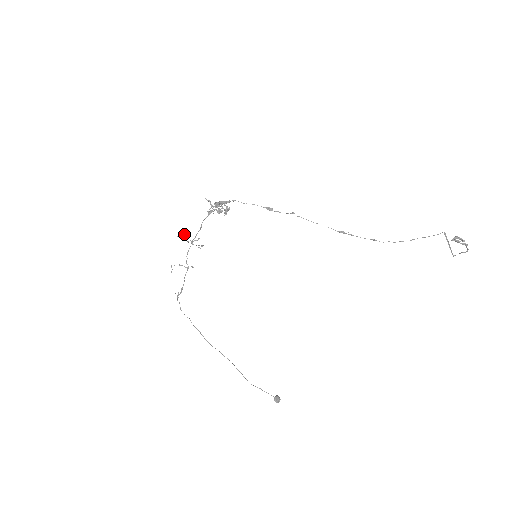
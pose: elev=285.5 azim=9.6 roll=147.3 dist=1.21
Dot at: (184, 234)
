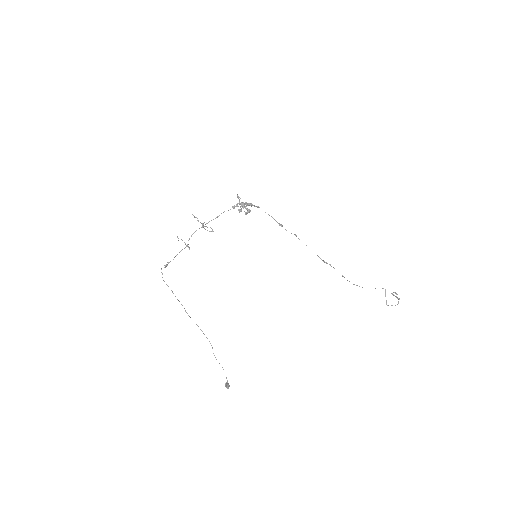
Dot at: (195, 217)
